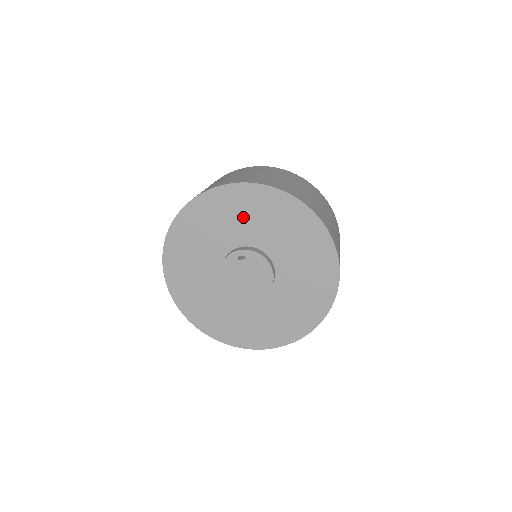
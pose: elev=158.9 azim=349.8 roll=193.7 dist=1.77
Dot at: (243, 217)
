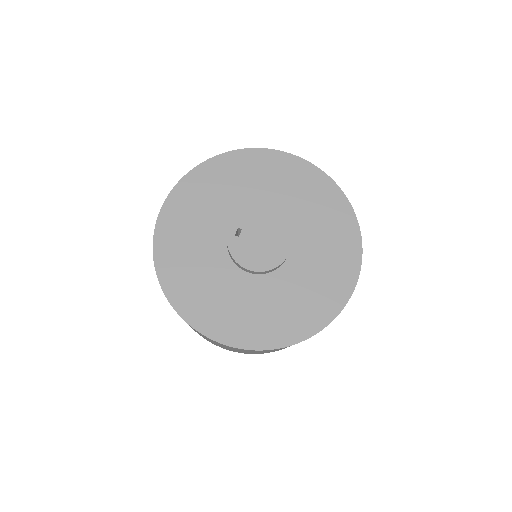
Dot at: (202, 211)
